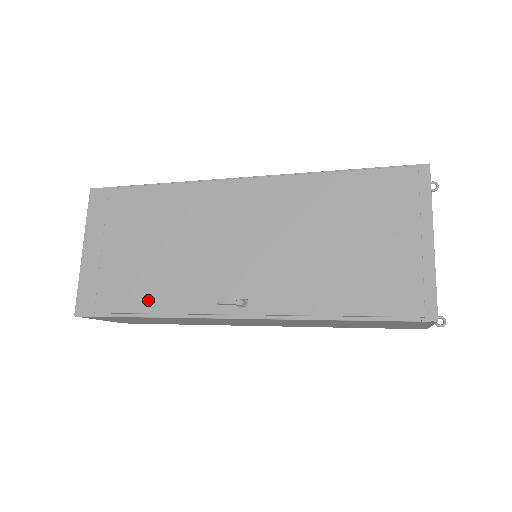
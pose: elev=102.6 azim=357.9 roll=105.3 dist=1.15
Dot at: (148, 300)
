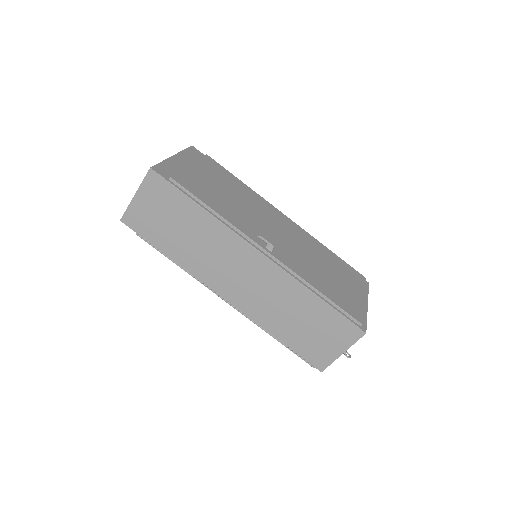
Dot at: (211, 202)
